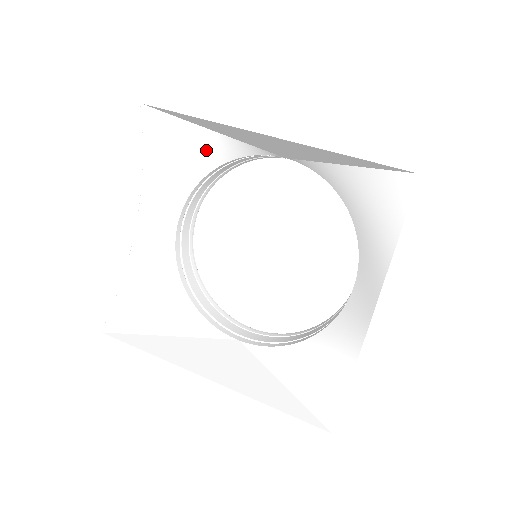
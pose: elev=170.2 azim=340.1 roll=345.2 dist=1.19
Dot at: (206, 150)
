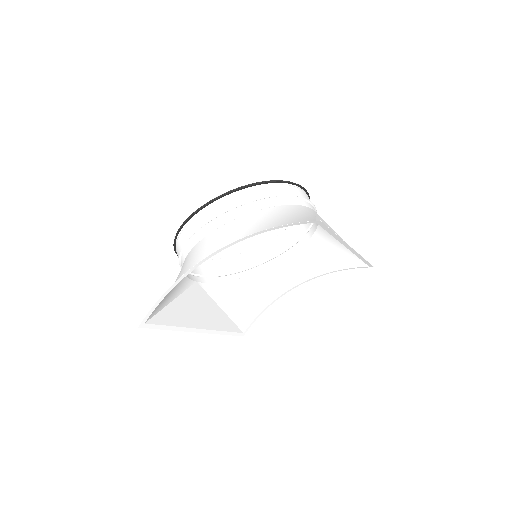
Dot at: (293, 212)
